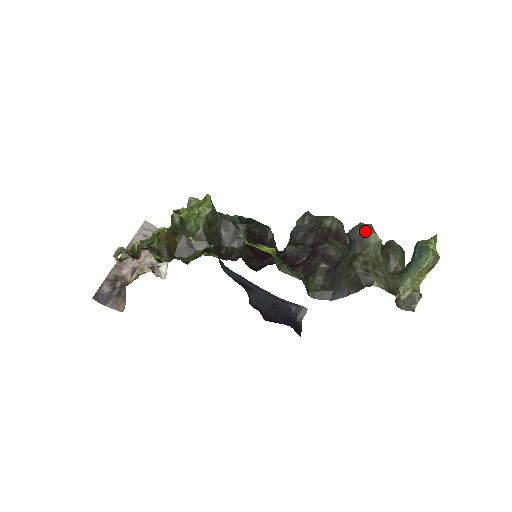
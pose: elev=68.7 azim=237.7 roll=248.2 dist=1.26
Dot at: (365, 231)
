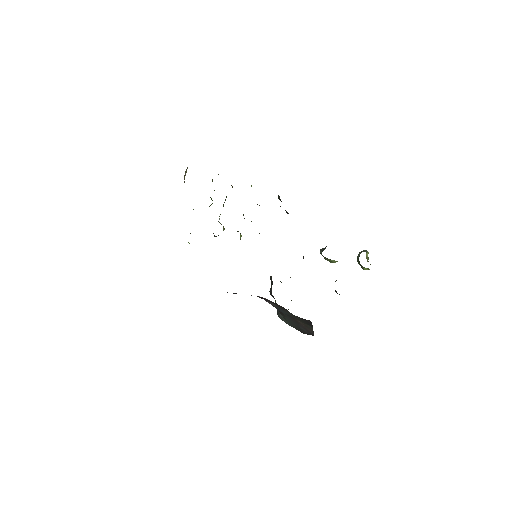
Dot at: occluded
